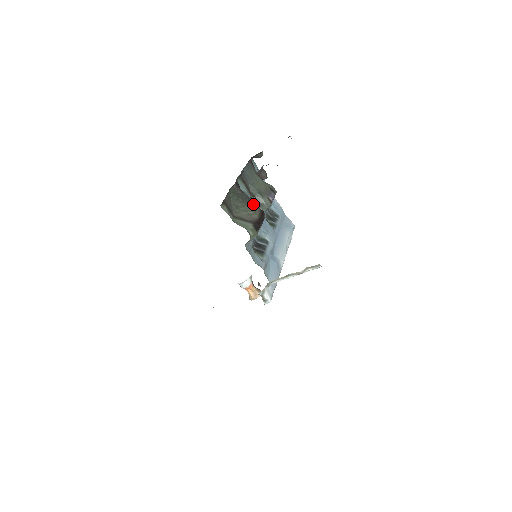
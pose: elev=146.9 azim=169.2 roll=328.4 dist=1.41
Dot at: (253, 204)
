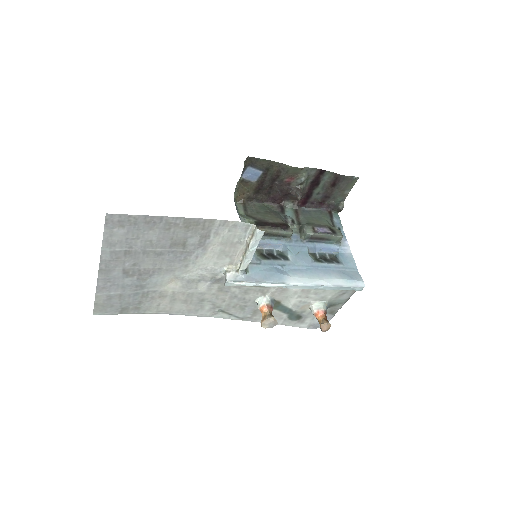
Dot at: (295, 230)
